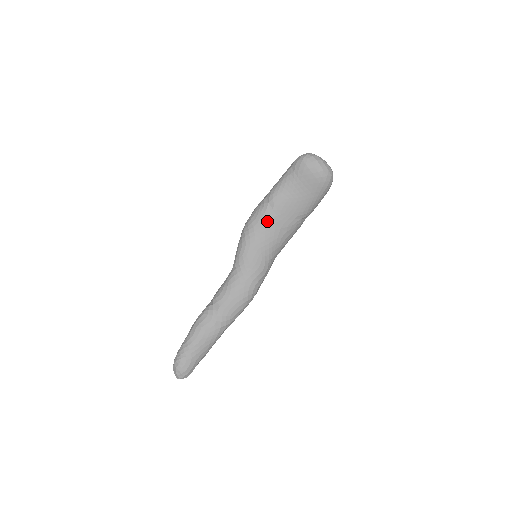
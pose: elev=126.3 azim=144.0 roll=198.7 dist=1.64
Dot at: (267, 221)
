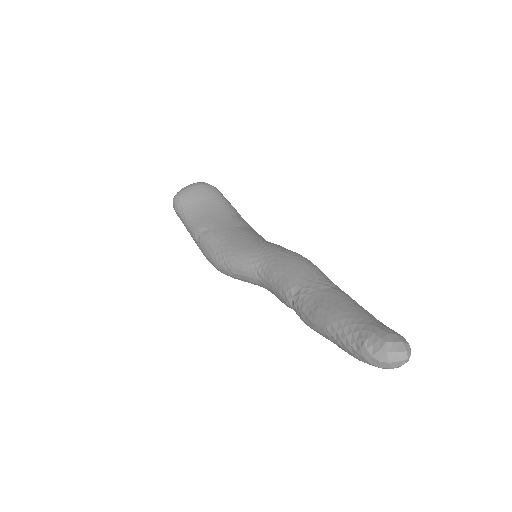
Dot at: (218, 234)
